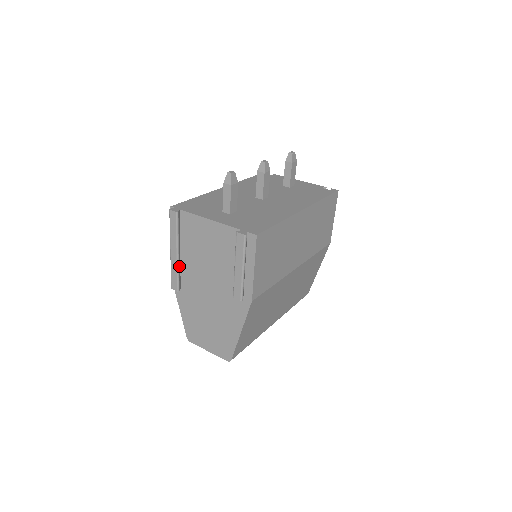
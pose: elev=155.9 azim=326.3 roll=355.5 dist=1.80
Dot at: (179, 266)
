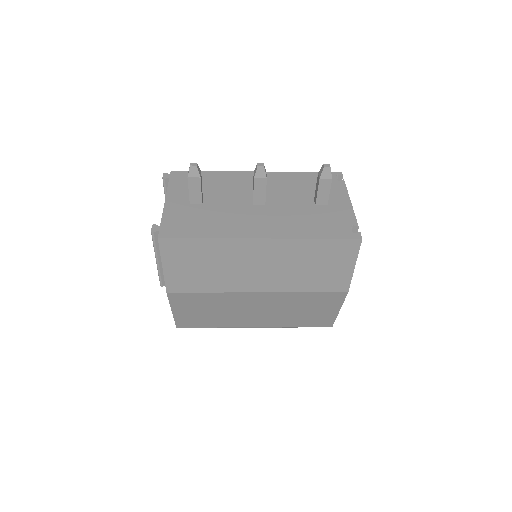
Dot at: occluded
